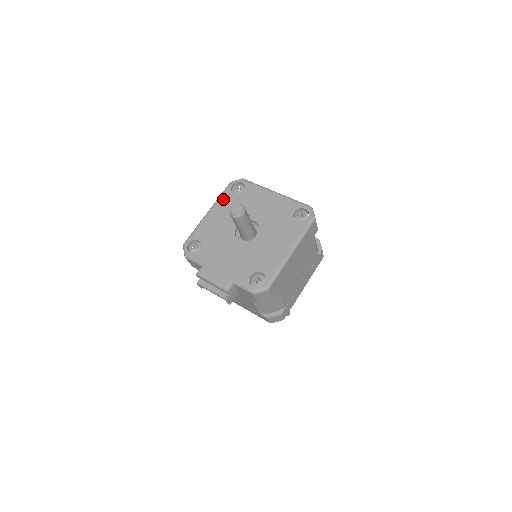
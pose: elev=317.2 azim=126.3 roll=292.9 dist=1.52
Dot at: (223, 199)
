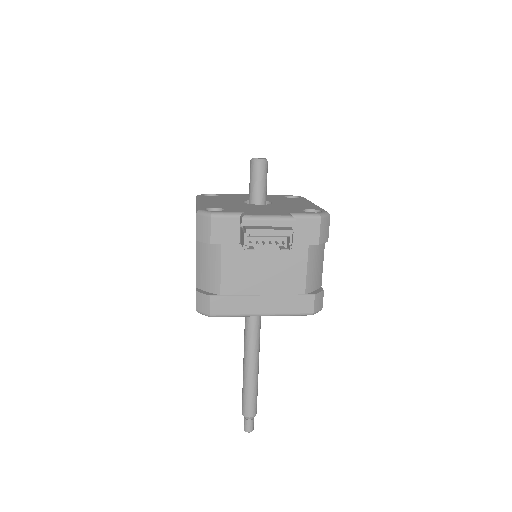
Dot at: (205, 198)
